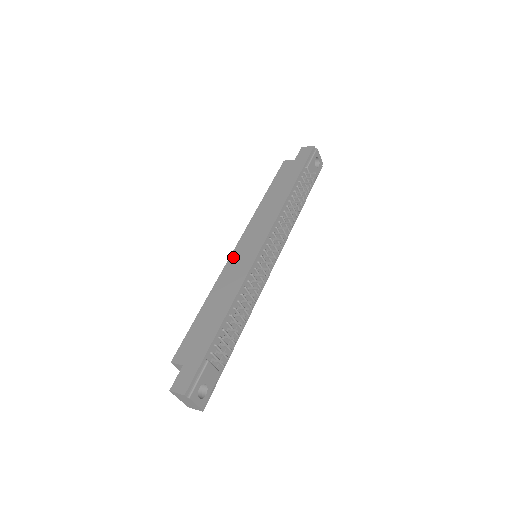
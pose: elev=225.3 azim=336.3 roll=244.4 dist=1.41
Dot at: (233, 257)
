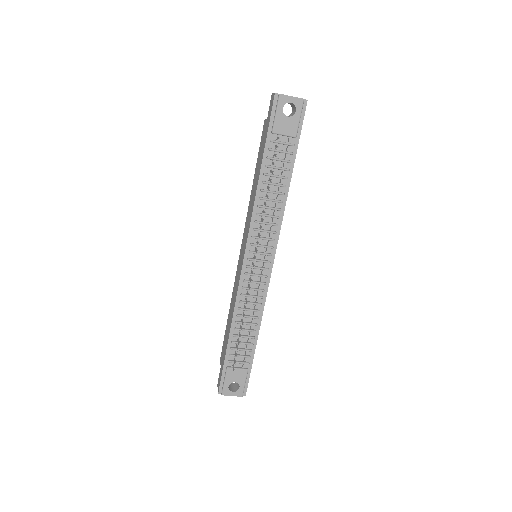
Dot at: (238, 264)
